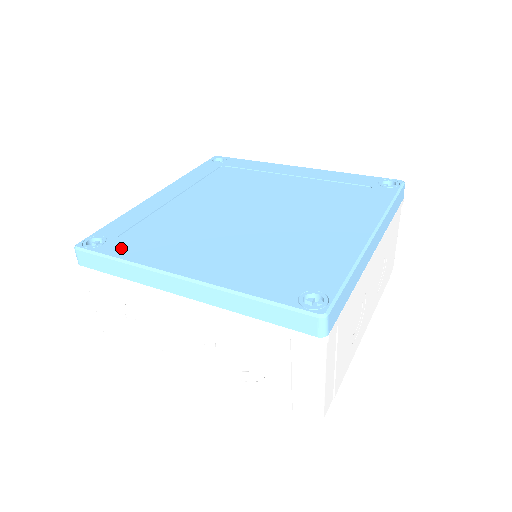
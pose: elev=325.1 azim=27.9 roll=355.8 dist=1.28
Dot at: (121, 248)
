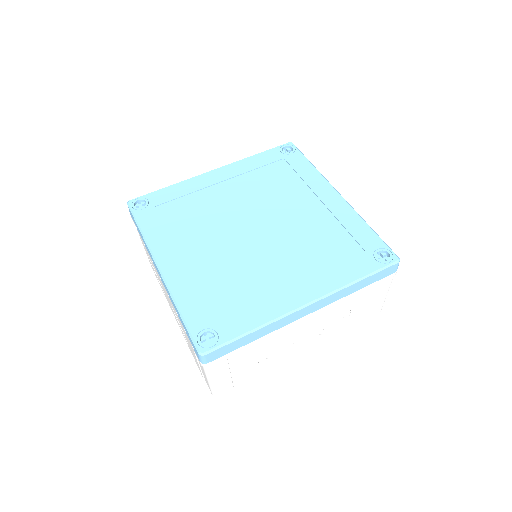
Dot at: (149, 220)
